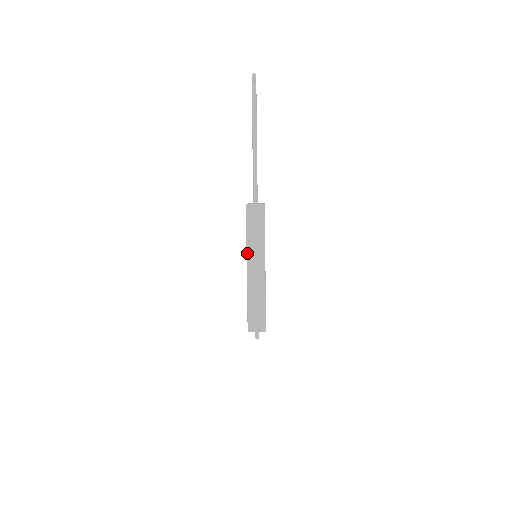
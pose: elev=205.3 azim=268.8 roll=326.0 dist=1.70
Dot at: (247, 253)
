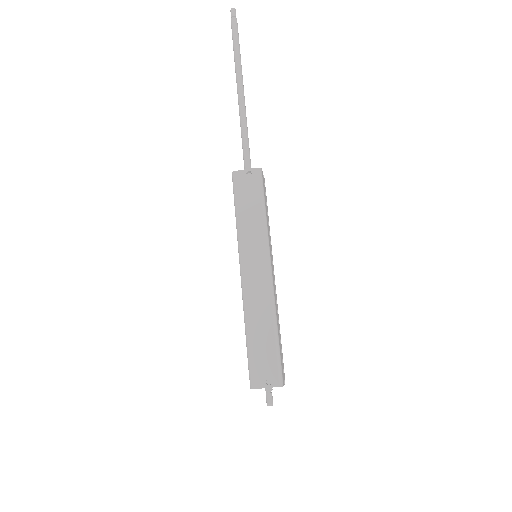
Dot at: (239, 247)
